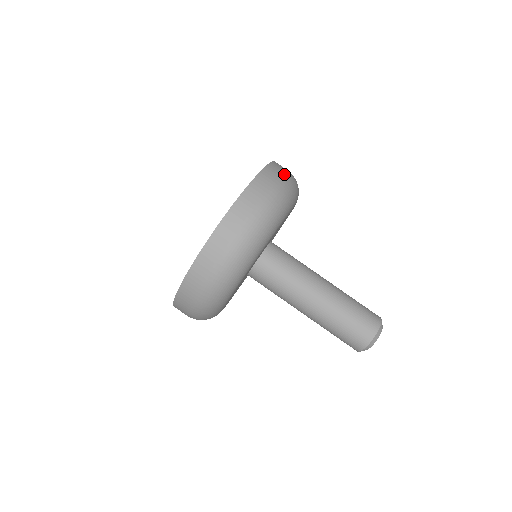
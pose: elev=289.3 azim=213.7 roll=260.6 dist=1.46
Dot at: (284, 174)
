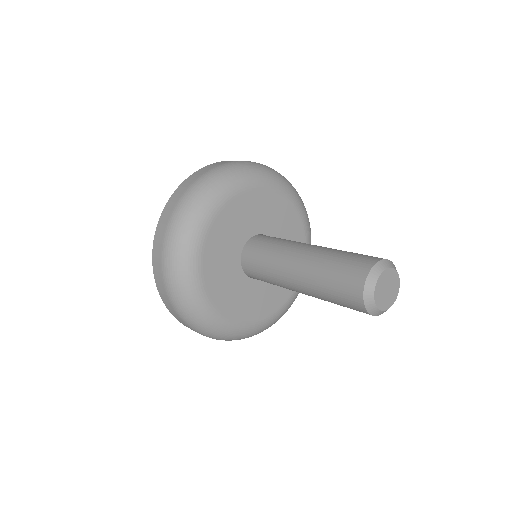
Dot at: occluded
